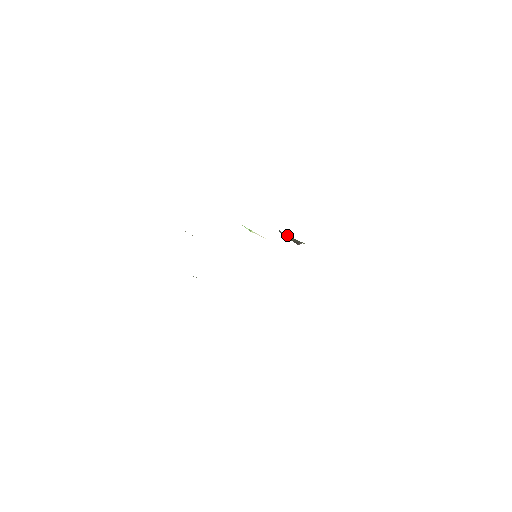
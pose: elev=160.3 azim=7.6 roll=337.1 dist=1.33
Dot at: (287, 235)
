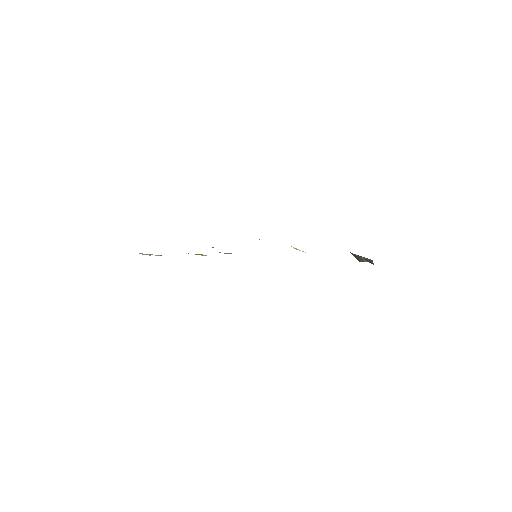
Dot at: (355, 255)
